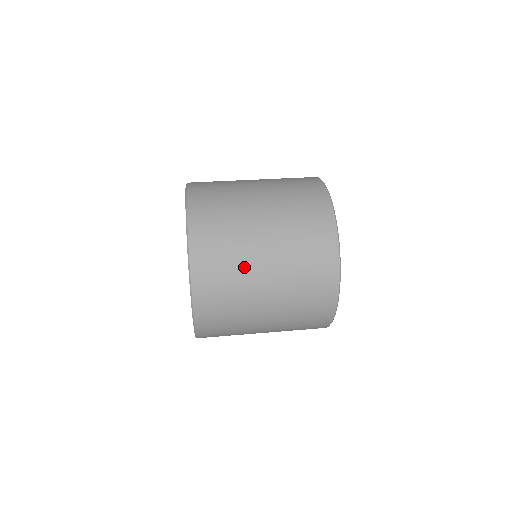
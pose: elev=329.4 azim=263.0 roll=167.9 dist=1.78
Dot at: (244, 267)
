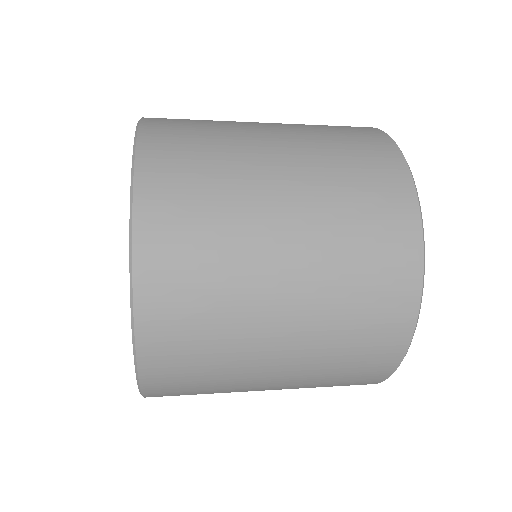
Dot at: (242, 240)
